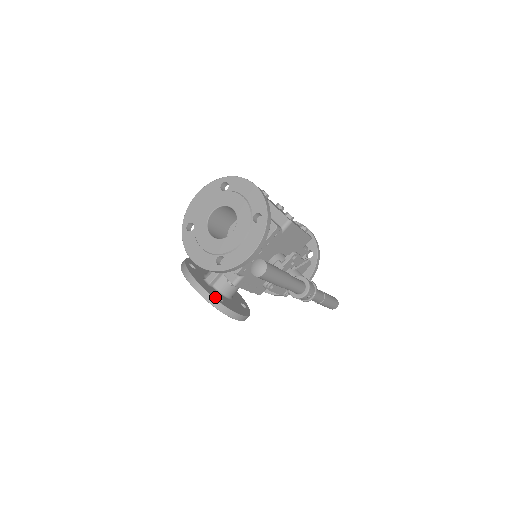
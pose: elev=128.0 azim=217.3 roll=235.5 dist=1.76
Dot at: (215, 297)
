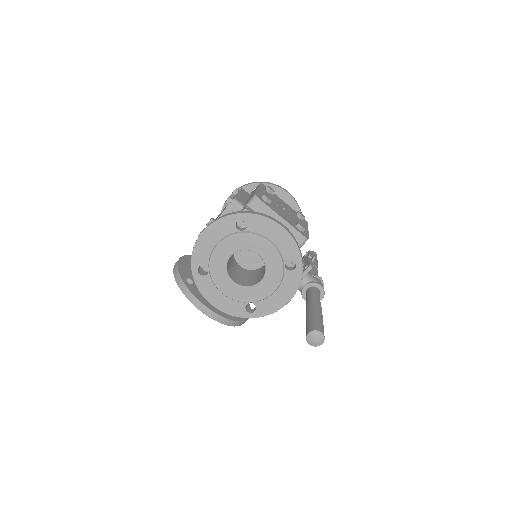
Dot at: (230, 317)
